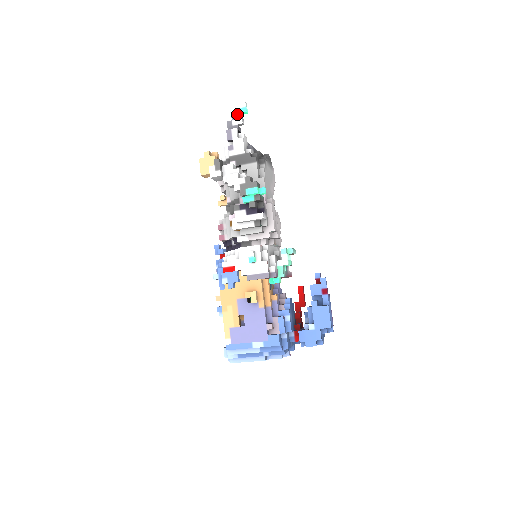
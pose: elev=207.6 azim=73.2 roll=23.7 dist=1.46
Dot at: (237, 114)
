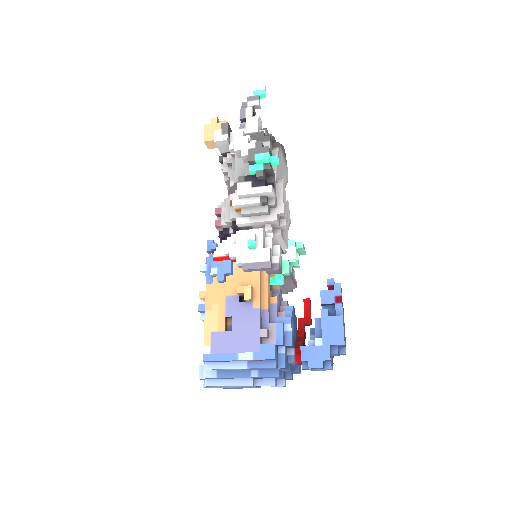
Dot at: (254, 96)
